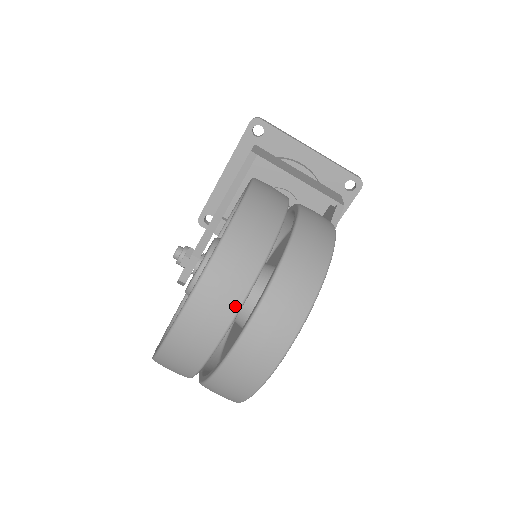
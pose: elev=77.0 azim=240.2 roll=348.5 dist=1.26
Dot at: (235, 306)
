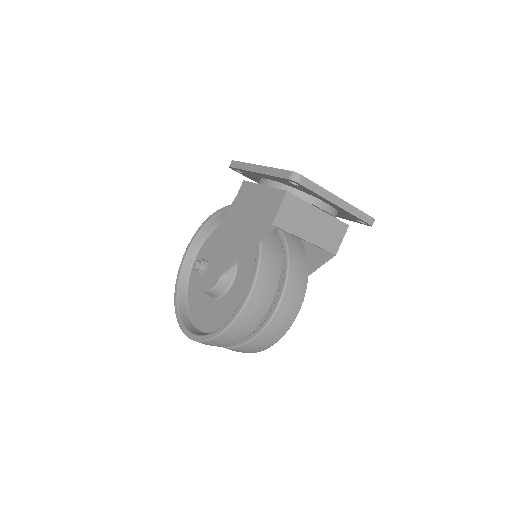
Dot at: occluded
